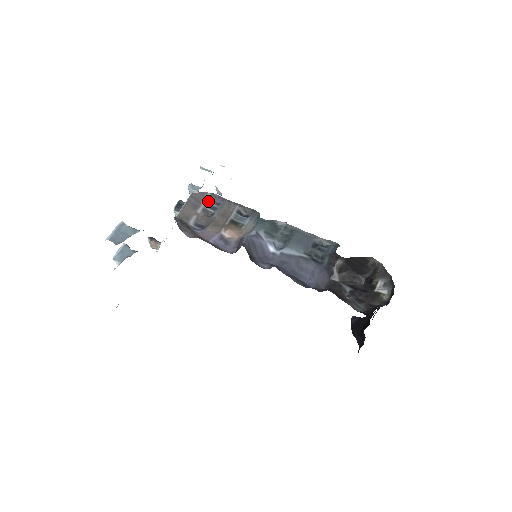
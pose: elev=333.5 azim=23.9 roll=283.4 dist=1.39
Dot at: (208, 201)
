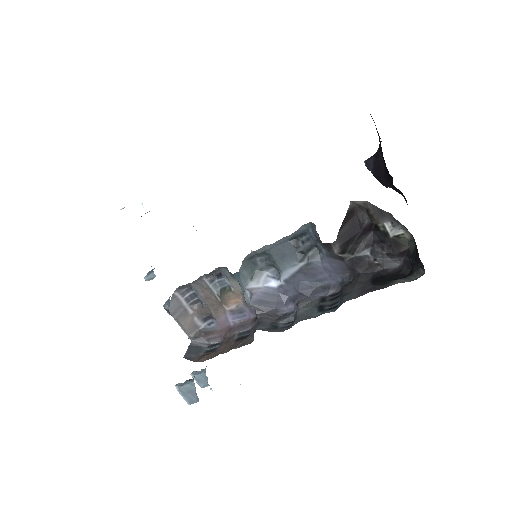
Dot at: (183, 298)
